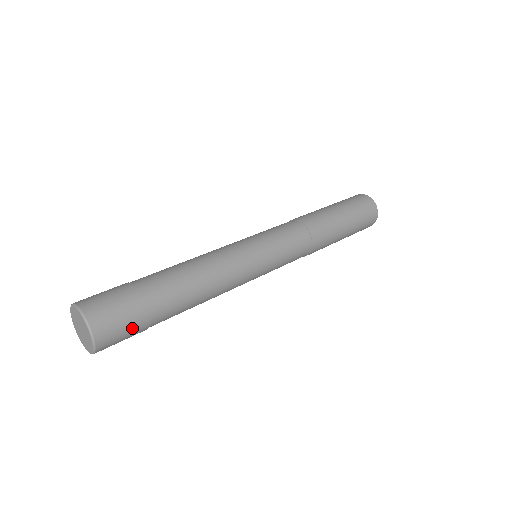
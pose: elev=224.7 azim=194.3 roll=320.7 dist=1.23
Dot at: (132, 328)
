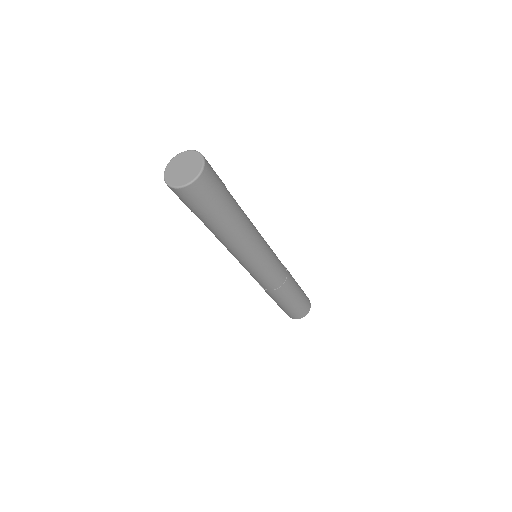
Dot at: (206, 202)
